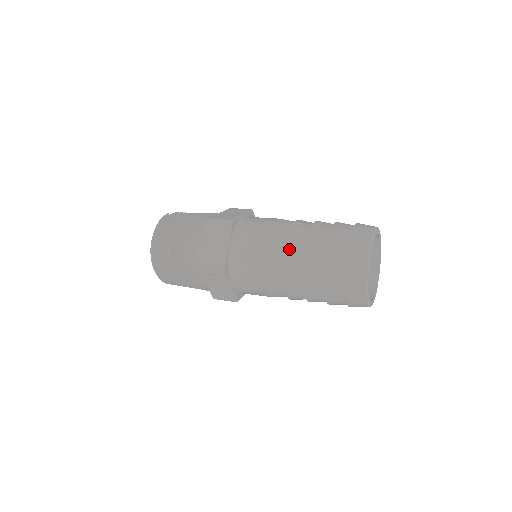
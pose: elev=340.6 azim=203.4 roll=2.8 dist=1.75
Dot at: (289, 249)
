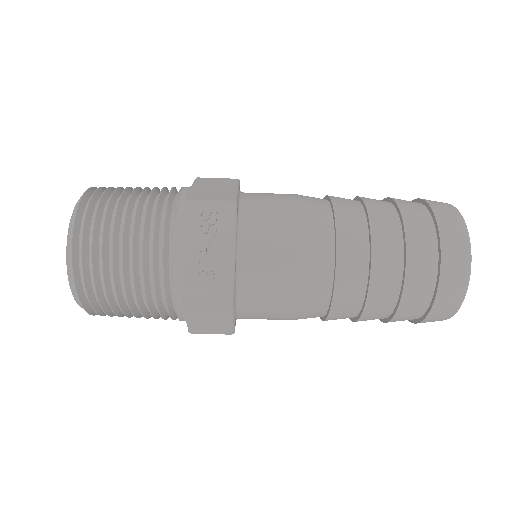
Dot at: (337, 198)
